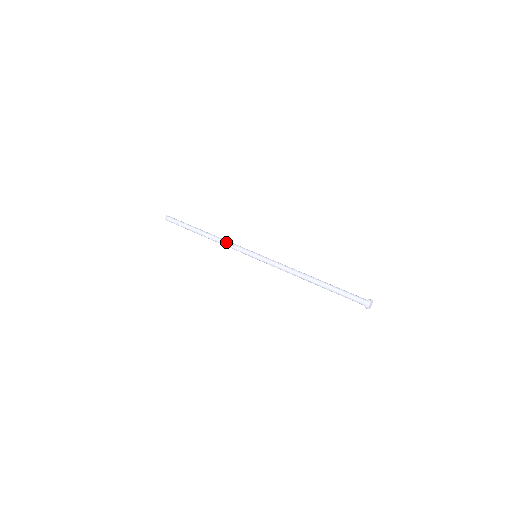
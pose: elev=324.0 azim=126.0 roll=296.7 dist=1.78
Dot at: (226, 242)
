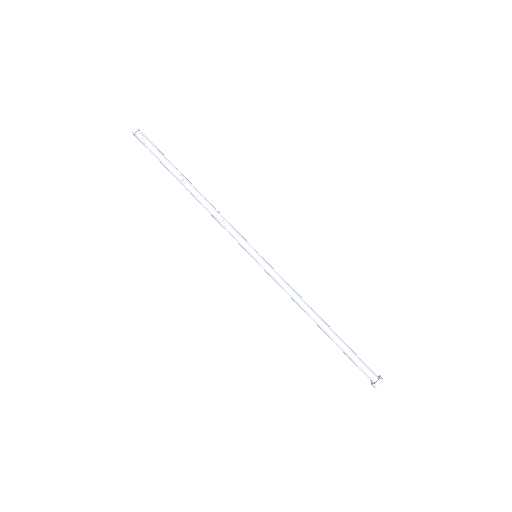
Dot at: (217, 220)
